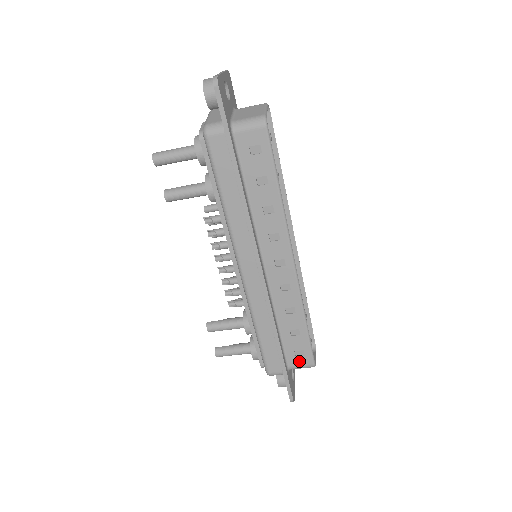
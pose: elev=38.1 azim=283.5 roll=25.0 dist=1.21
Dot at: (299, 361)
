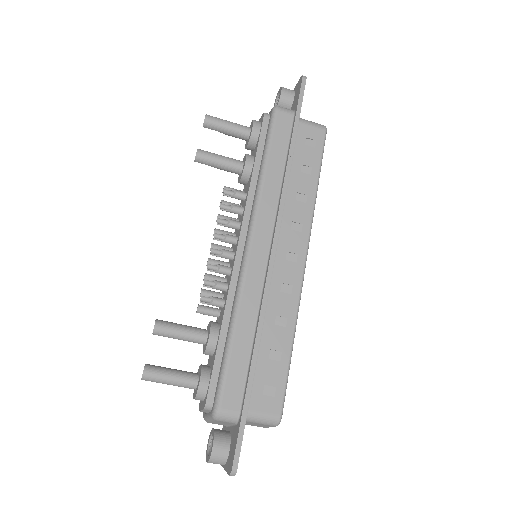
Dot at: (264, 404)
